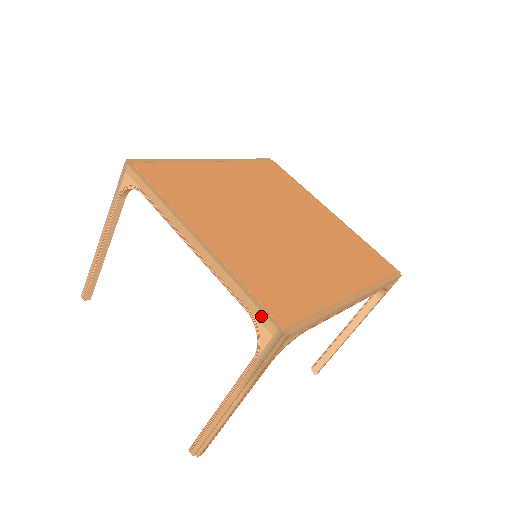
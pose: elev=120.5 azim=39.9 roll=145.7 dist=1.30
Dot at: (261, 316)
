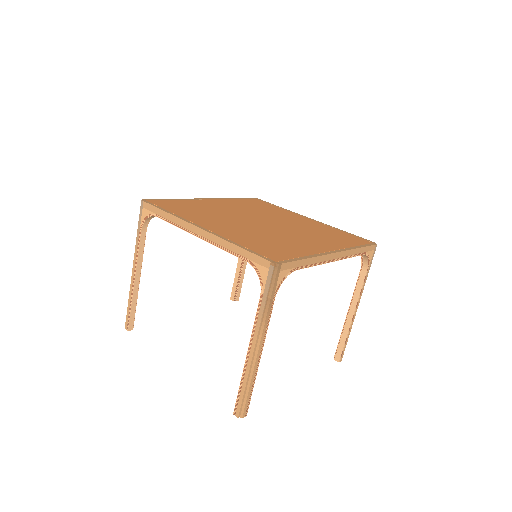
Dot at: (257, 259)
